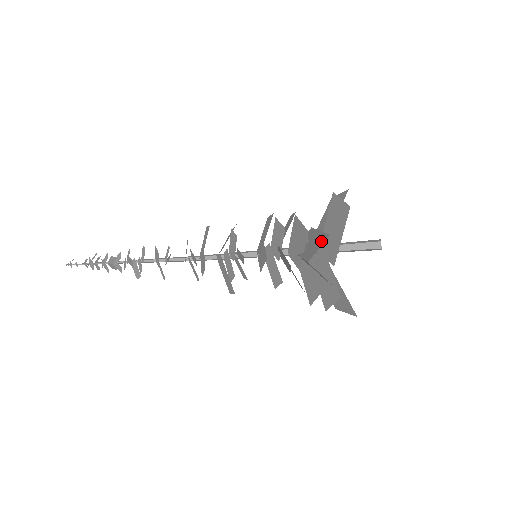
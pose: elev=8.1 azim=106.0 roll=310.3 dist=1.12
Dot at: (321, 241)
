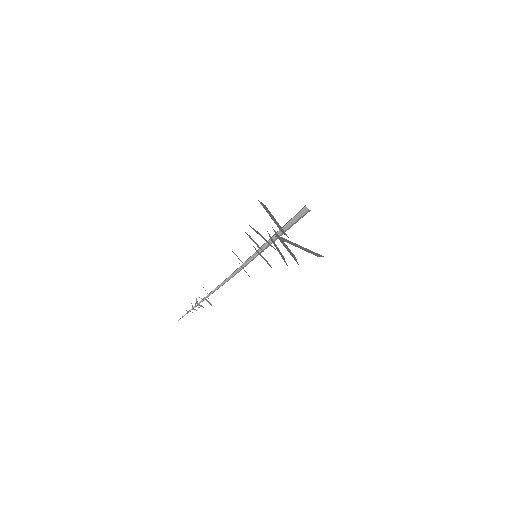
Dot at: occluded
